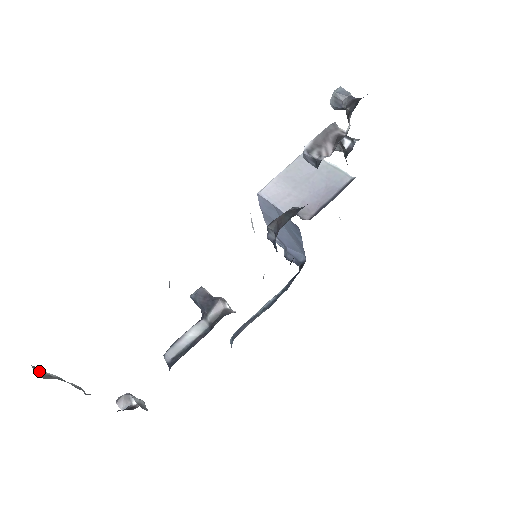
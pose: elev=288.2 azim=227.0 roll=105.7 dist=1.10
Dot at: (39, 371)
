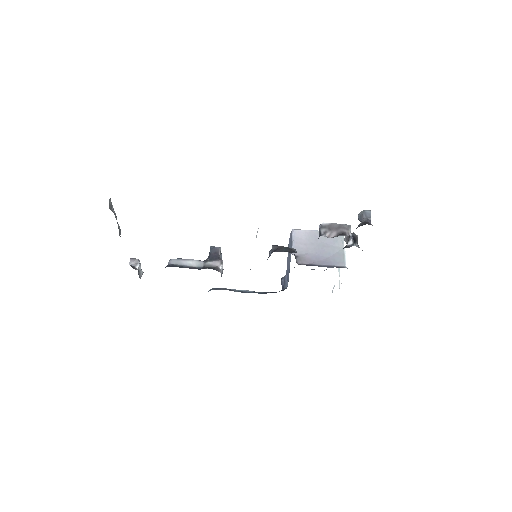
Dot at: (111, 203)
